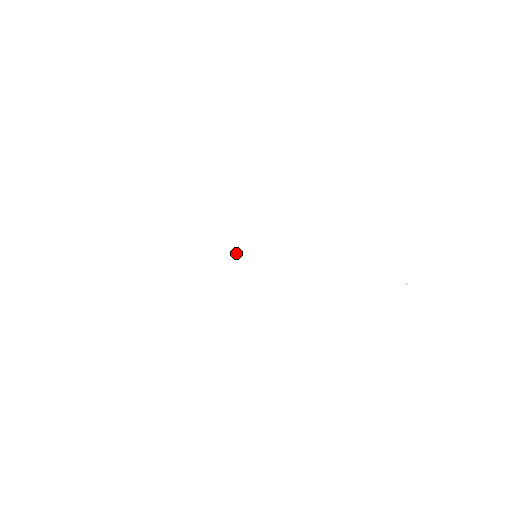
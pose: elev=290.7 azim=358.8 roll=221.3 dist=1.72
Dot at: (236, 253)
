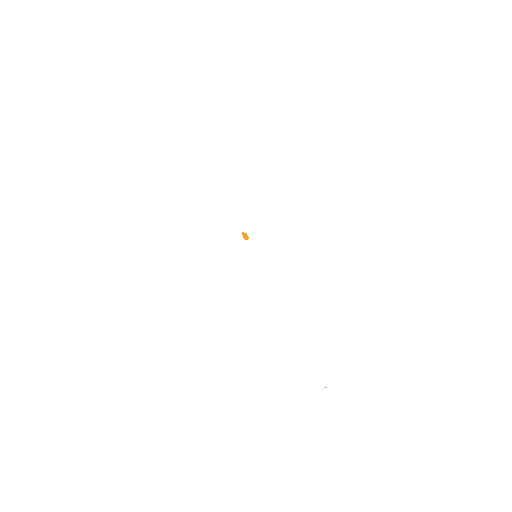
Dot at: (247, 237)
